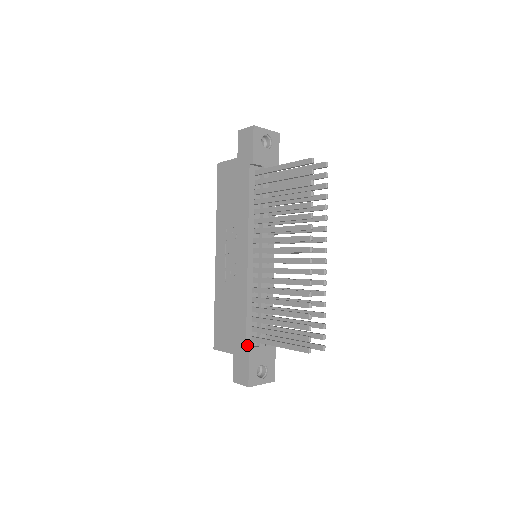
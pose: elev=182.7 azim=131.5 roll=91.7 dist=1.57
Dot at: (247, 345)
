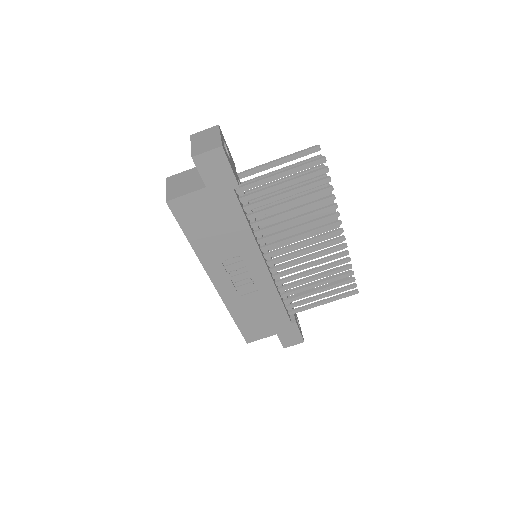
Dot at: (291, 321)
